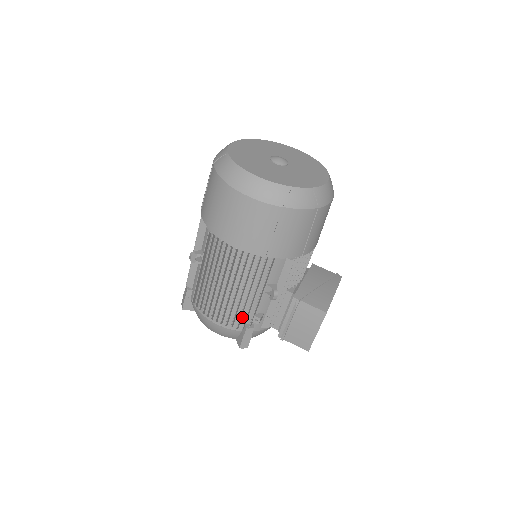
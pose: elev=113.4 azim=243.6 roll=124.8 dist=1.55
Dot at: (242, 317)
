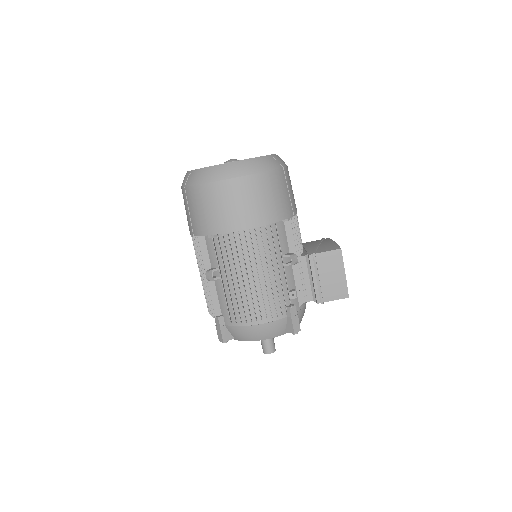
Dot at: (280, 301)
